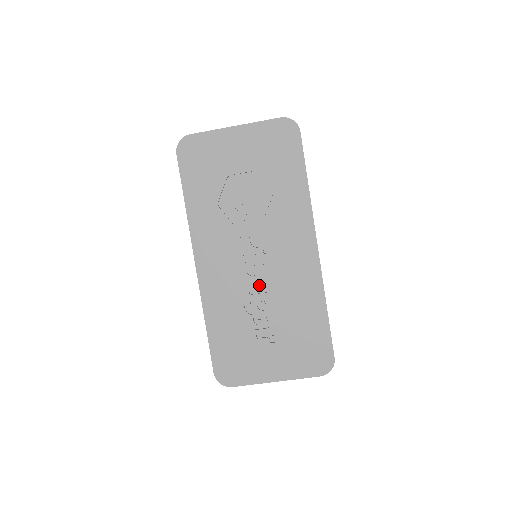
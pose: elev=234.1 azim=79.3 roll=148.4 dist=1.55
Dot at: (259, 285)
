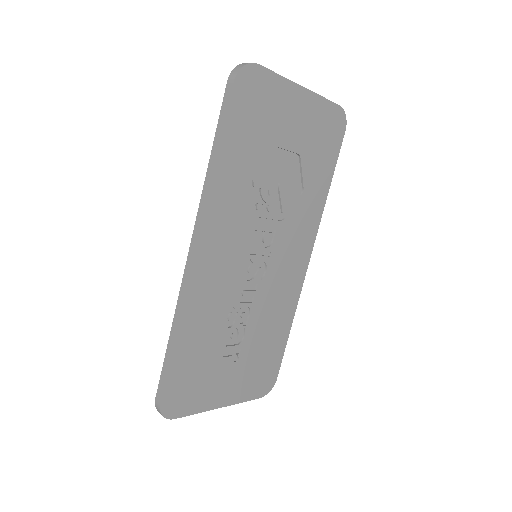
Dot at: (249, 293)
